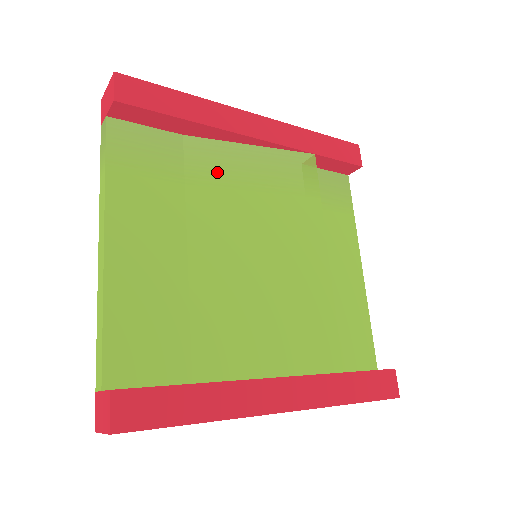
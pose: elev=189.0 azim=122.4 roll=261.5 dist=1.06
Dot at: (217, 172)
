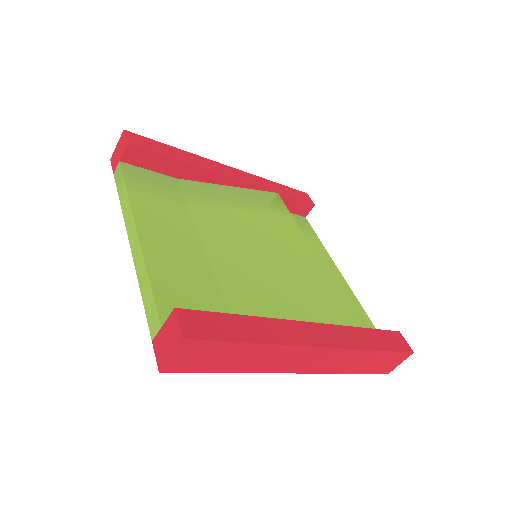
Dot at: (210, 200)
